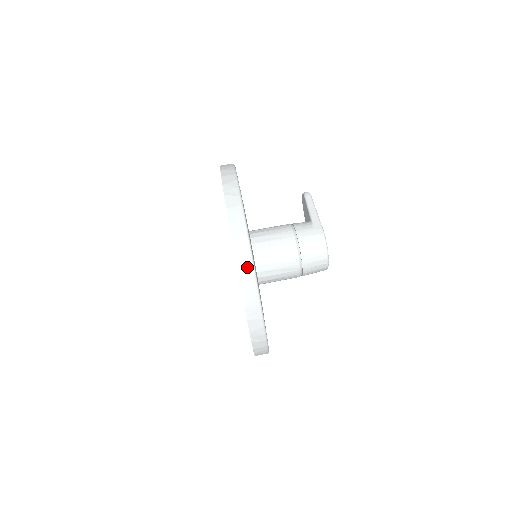
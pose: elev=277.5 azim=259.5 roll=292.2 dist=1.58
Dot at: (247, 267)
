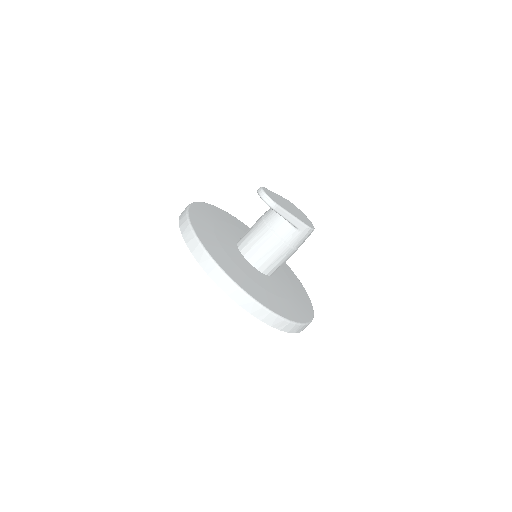
Dot at: occluded
